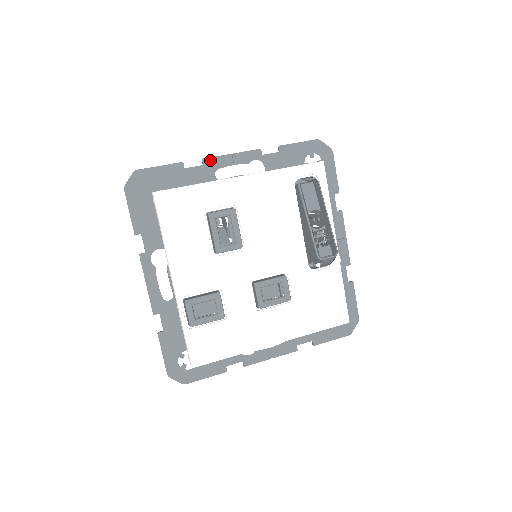
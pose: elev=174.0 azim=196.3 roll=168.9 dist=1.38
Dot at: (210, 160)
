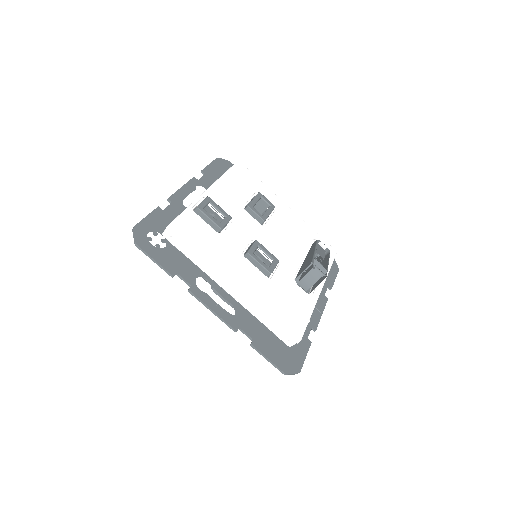
Dot at: occluded
